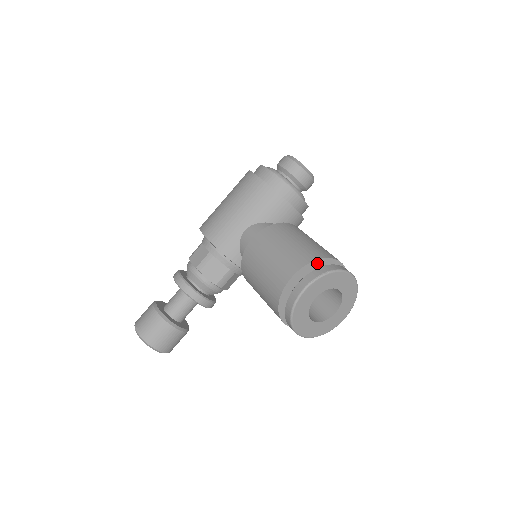
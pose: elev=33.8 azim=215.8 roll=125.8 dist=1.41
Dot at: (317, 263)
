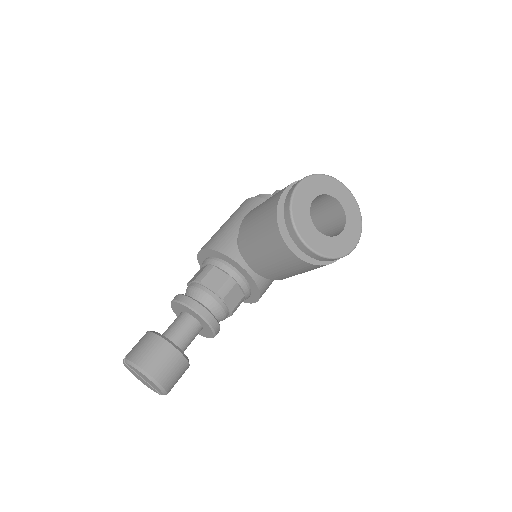
Dot at: occluded
